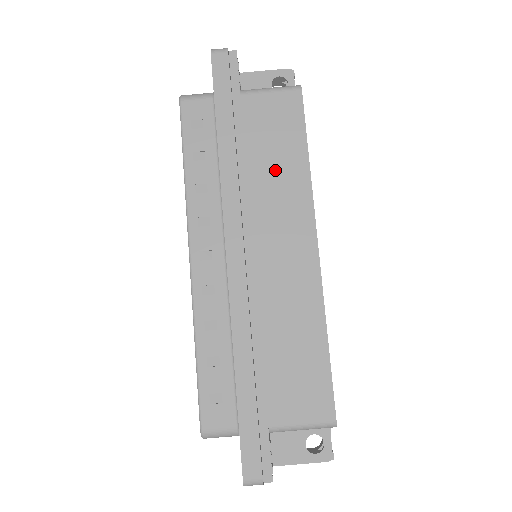
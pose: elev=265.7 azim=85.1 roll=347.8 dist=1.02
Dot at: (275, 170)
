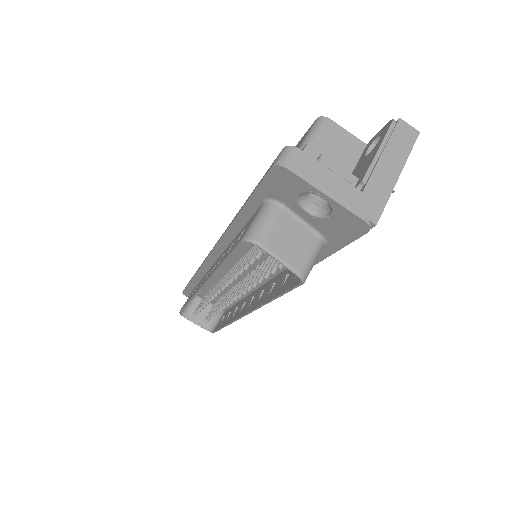
Dot at: occluded
